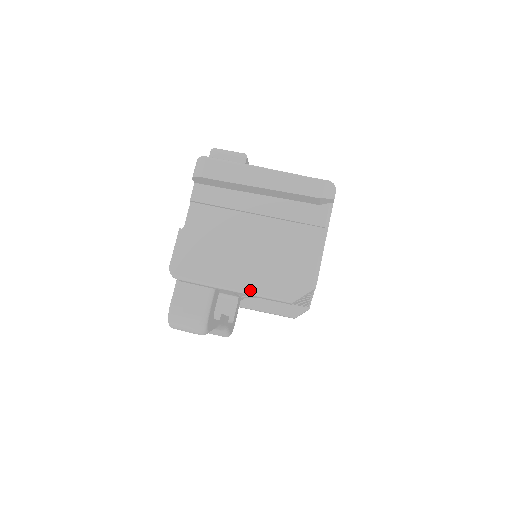
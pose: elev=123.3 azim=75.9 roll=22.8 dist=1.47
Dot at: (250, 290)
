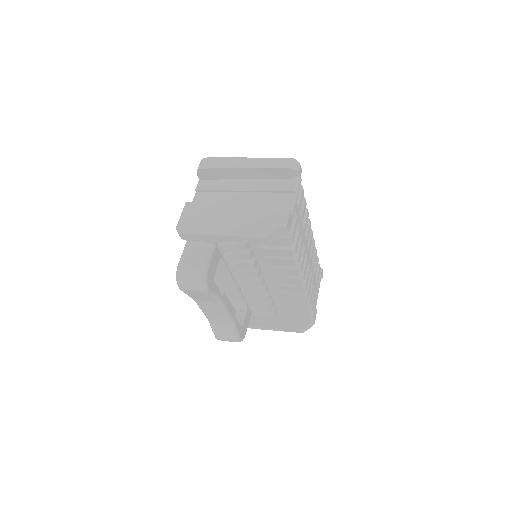
Dot at: (236, 232)
